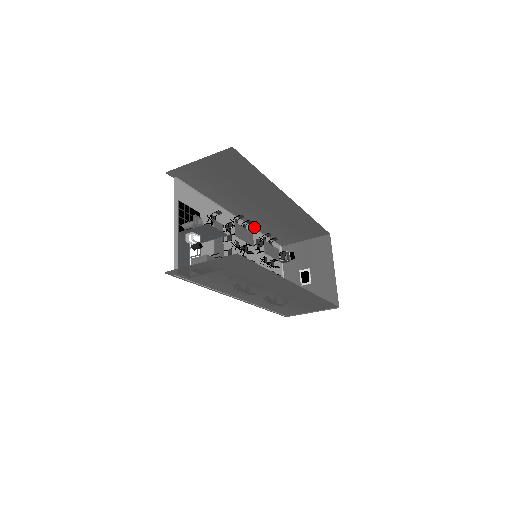
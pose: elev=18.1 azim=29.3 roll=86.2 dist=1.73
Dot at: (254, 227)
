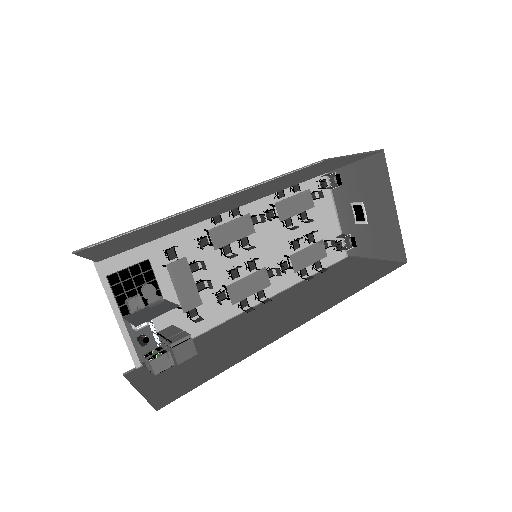
Dot at: (260, 183)
